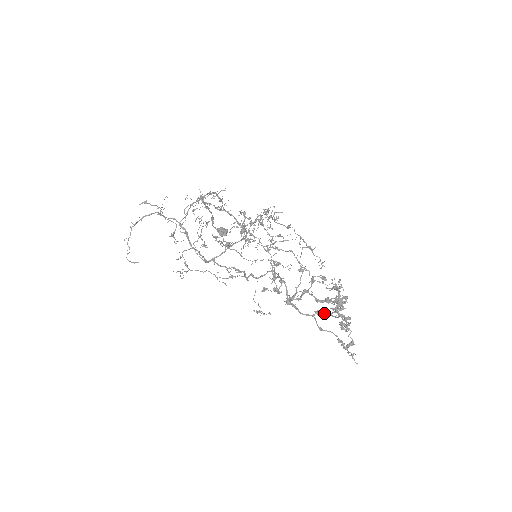
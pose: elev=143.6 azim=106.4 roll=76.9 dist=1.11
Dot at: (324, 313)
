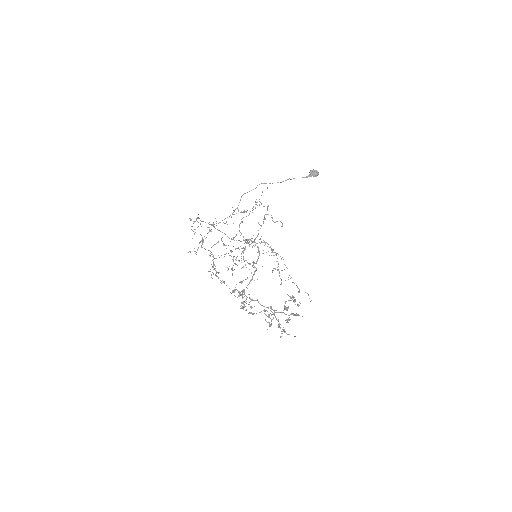
Dot at: (273, 310)
